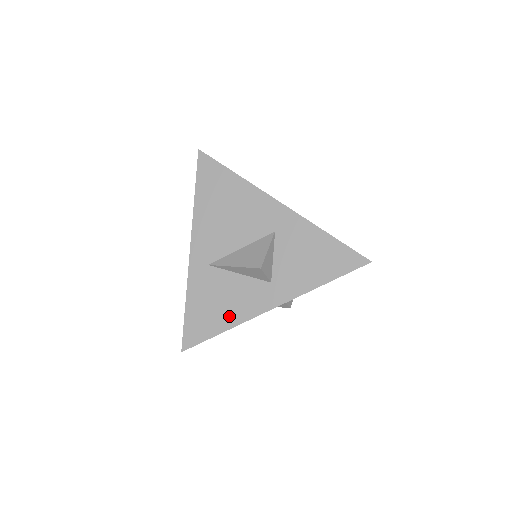
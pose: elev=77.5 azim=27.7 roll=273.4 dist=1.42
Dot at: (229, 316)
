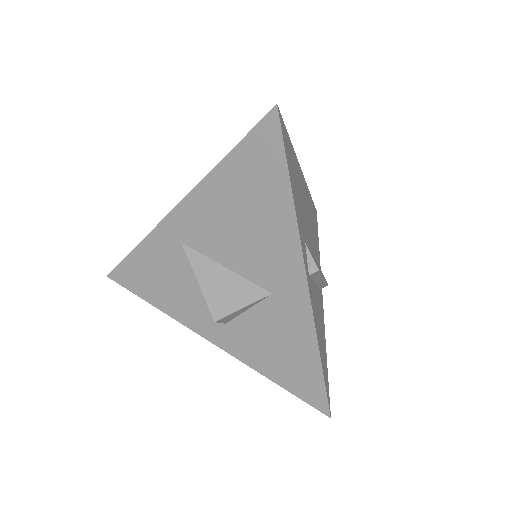
Dot at: (166, 301)
